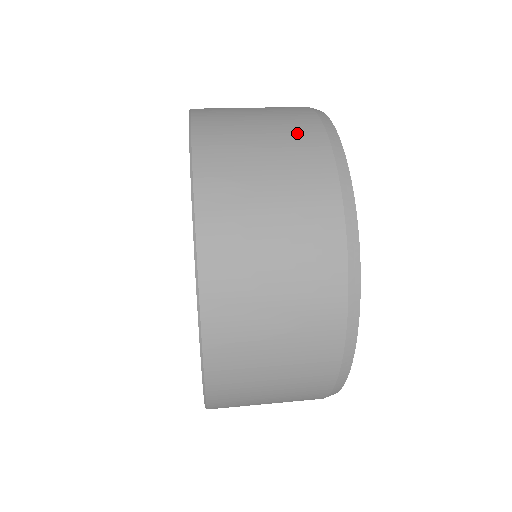
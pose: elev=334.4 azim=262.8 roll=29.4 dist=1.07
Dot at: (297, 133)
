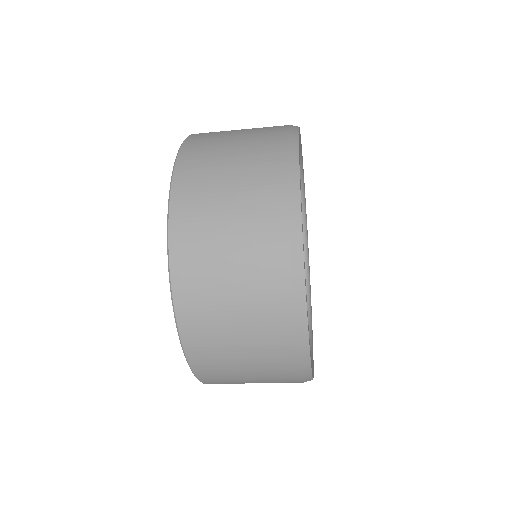
Dot at: occluded
